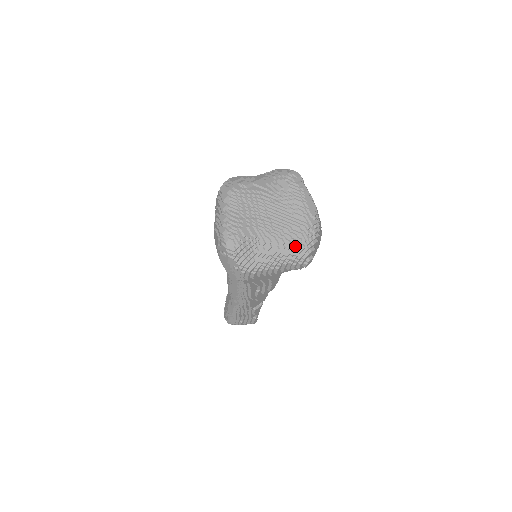
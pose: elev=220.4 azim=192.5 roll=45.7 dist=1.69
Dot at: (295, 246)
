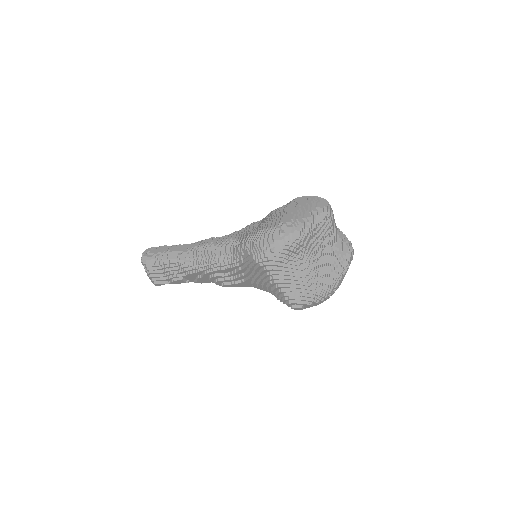
Dot at: (312, 290)
